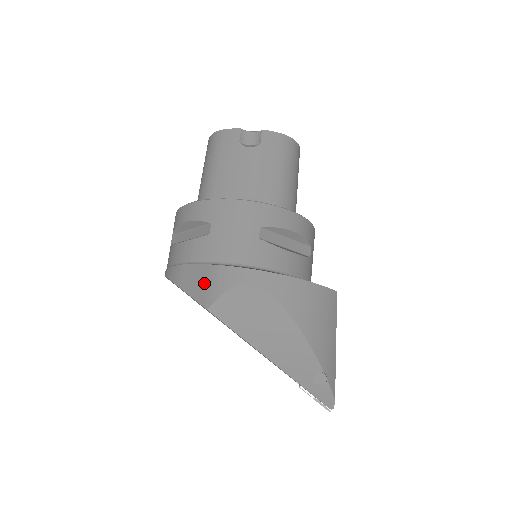
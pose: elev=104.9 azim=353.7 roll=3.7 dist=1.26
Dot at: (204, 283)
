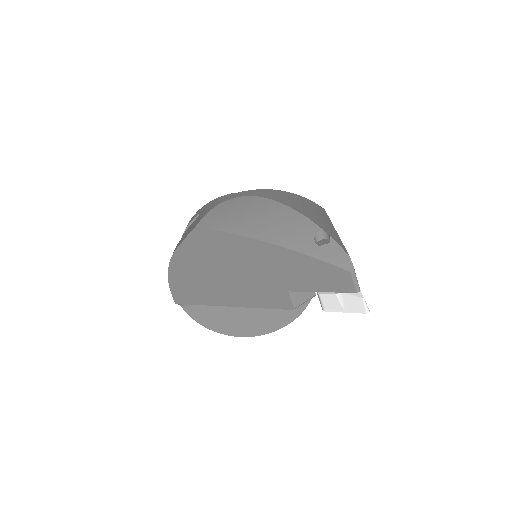
Dot at: (194, 223)
